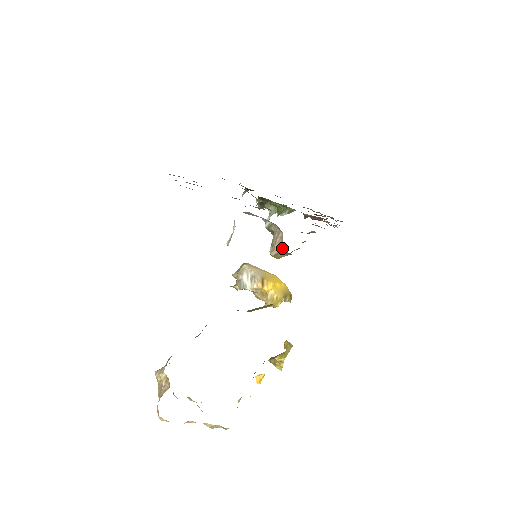
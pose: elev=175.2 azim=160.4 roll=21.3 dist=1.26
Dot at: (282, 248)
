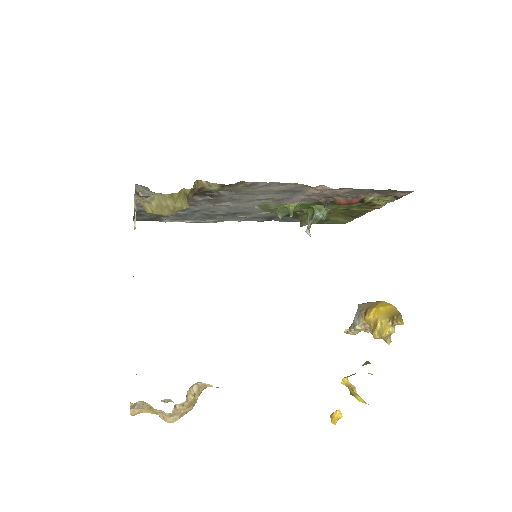
Dot at: (136, 197)
